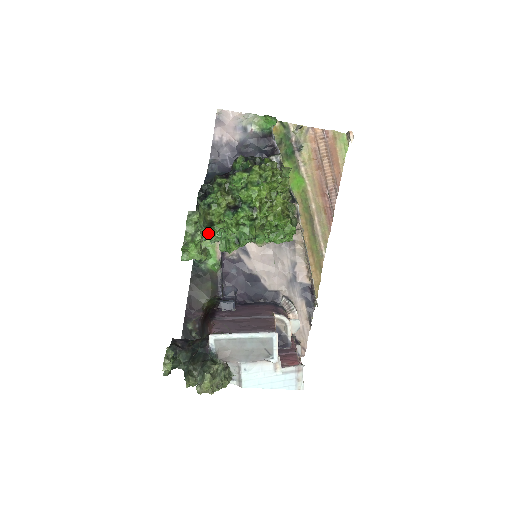
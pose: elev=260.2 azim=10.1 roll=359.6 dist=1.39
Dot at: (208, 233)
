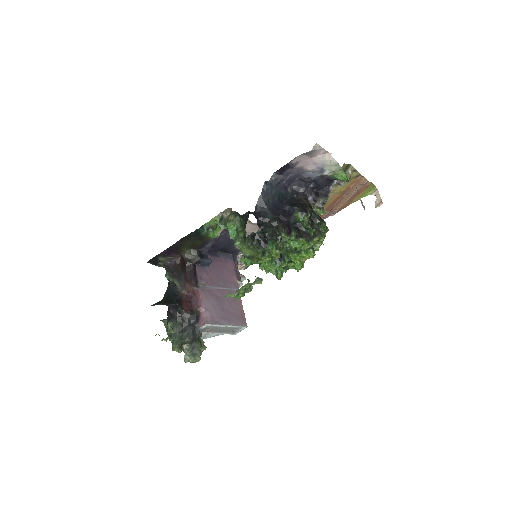
Dot at: occluded
